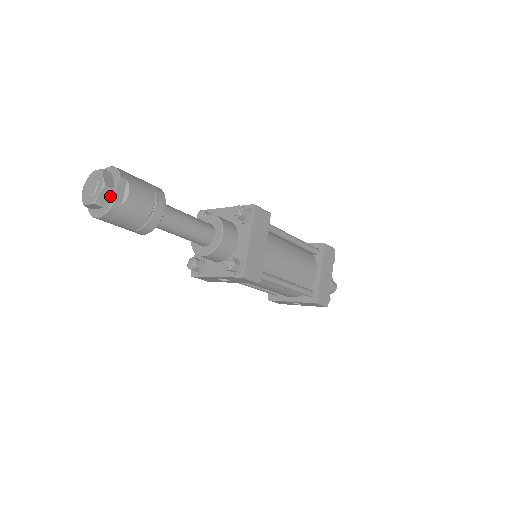
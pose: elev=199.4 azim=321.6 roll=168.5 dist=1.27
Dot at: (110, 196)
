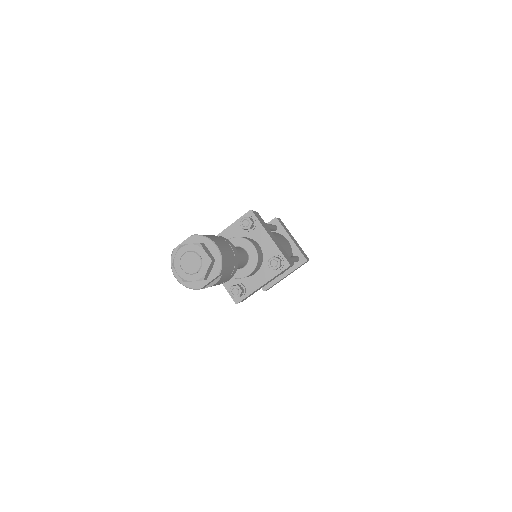
Dot at: occluded
